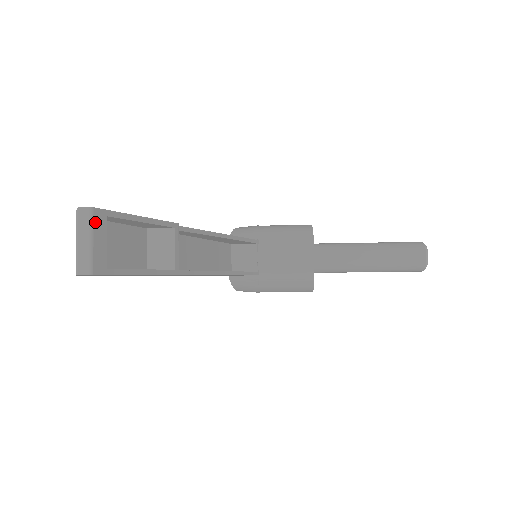
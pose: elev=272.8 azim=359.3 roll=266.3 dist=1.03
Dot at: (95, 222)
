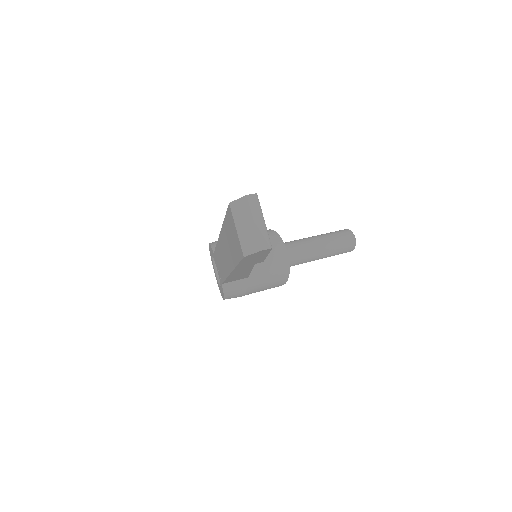
Dot at: (260, 206)
